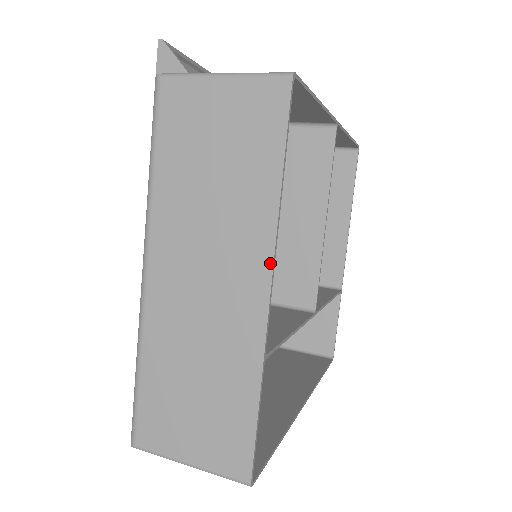
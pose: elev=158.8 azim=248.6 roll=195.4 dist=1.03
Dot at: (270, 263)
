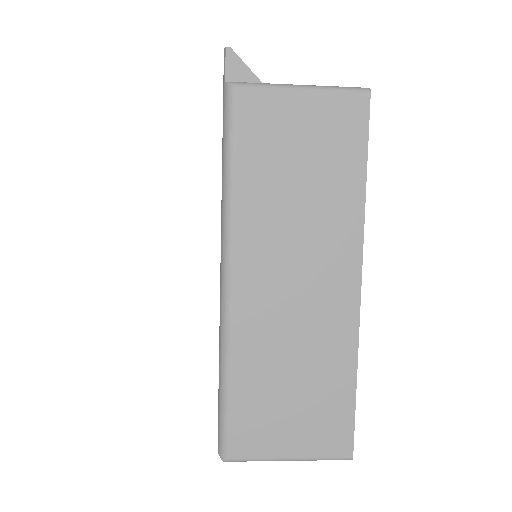
Dot at: (360, 257)
